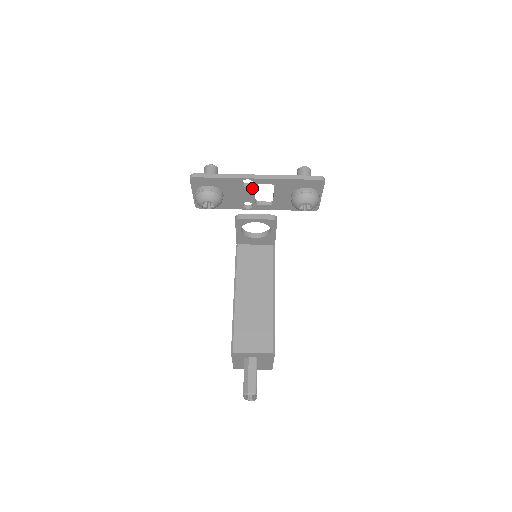
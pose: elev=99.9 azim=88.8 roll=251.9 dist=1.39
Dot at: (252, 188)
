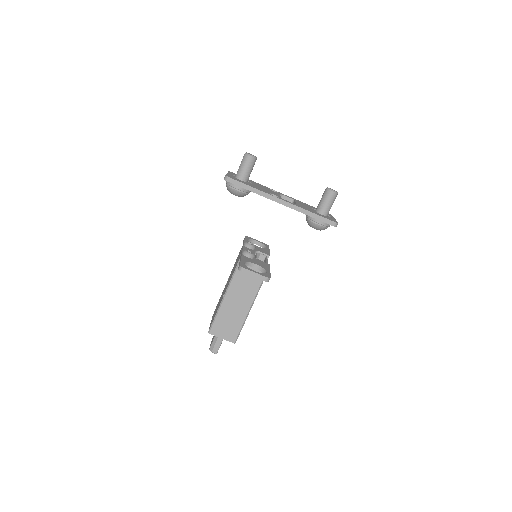
Dot at: occluded
